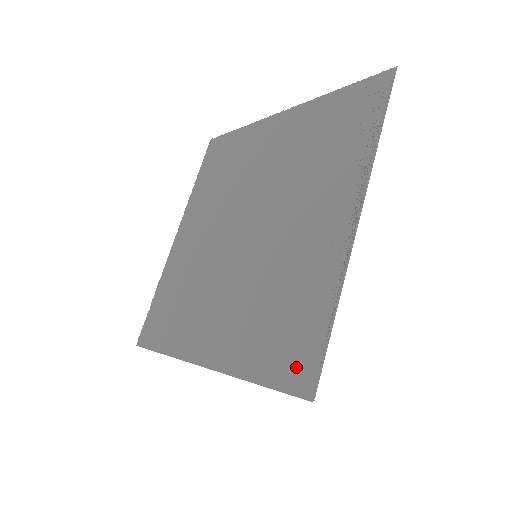
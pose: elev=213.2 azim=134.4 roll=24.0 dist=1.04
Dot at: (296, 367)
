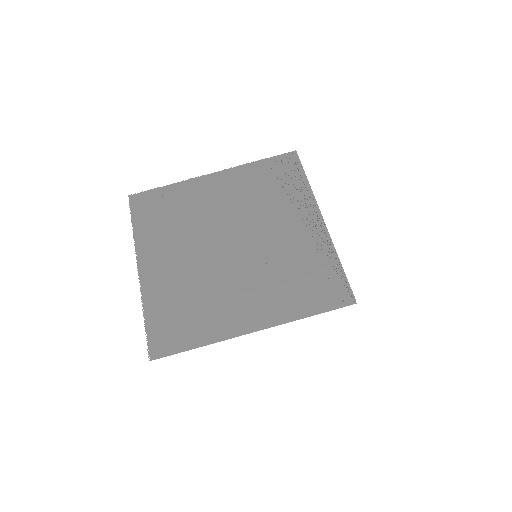
Dot at: (335, 295)
